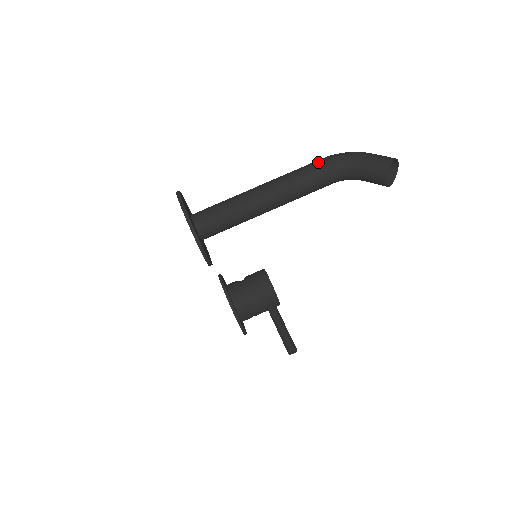
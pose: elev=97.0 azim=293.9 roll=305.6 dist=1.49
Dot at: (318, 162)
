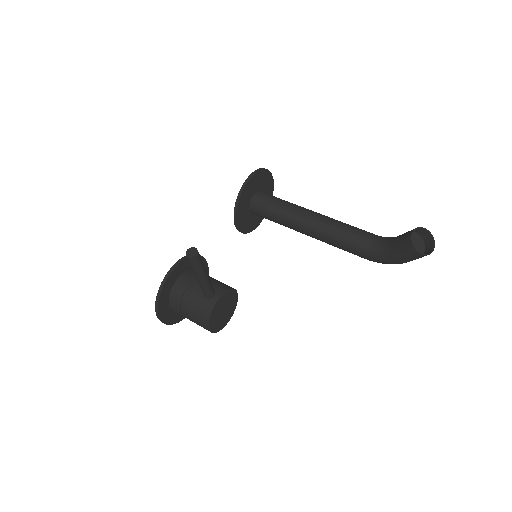
Dot at: occluded
